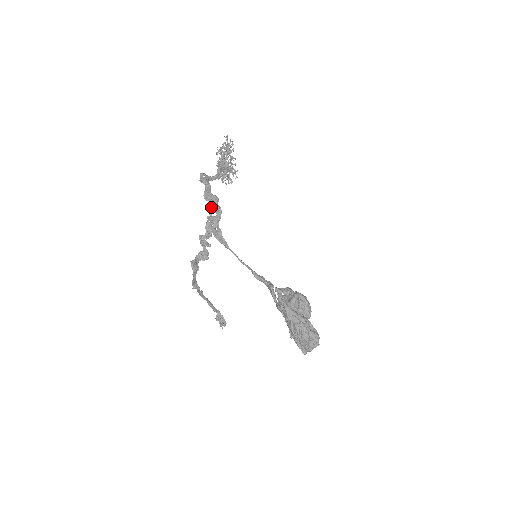
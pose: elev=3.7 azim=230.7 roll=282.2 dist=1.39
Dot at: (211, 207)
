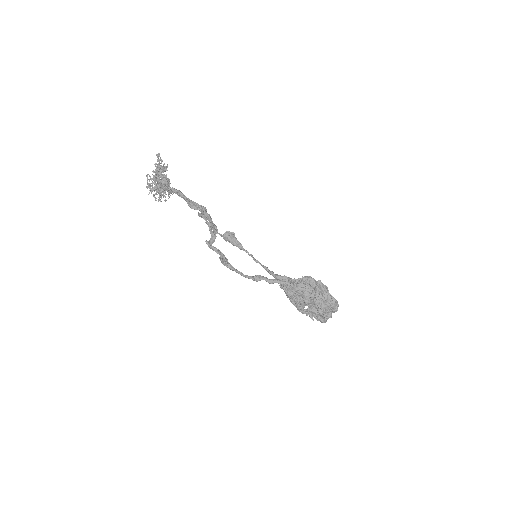
Dot at: (207, 214)
